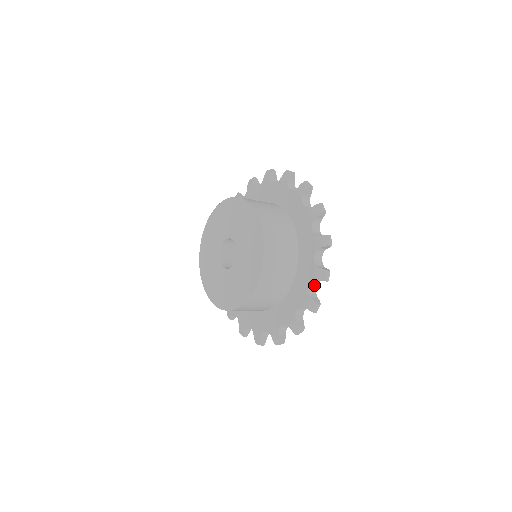
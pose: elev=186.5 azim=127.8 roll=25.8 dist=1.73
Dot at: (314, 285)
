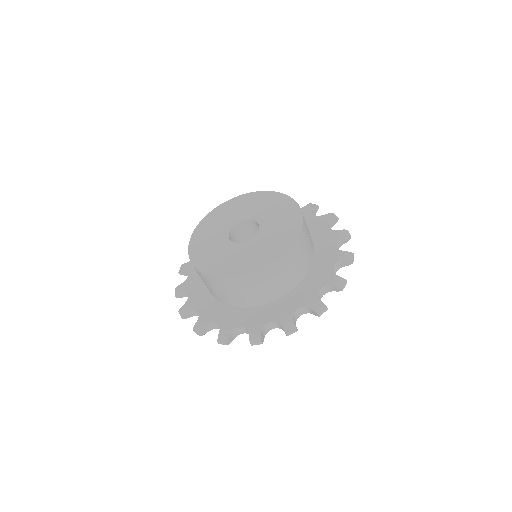
Dot at: (335, 270)
